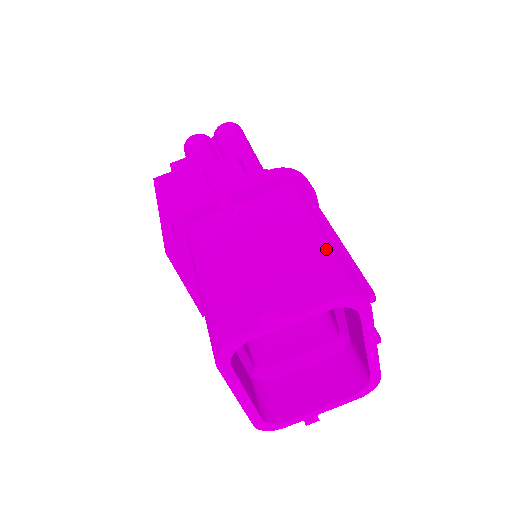
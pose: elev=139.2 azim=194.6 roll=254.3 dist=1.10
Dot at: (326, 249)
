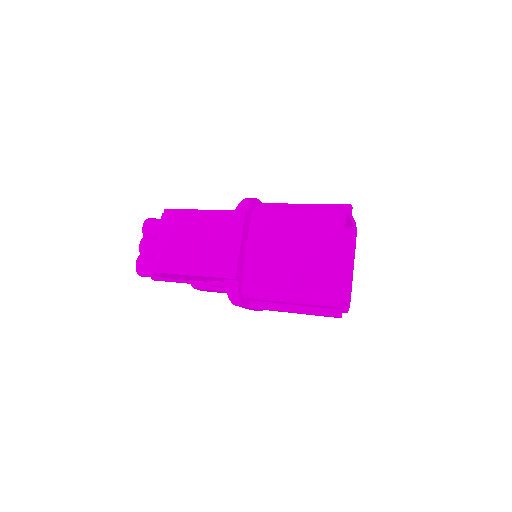
Dot at: occluded
